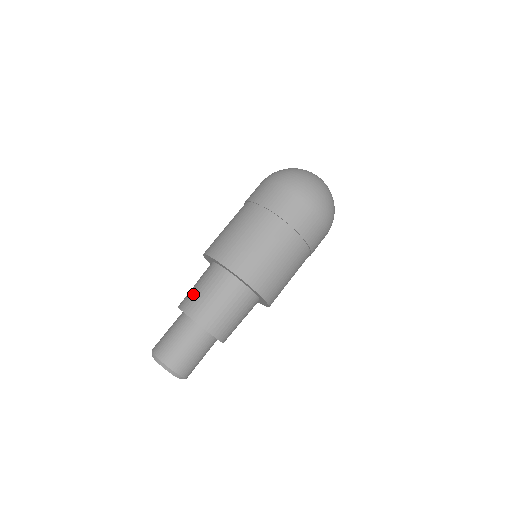
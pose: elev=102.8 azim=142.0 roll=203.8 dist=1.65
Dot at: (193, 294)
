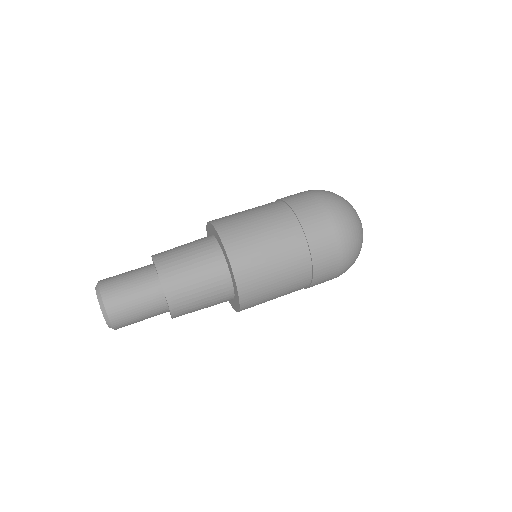
Dot at: occluded
